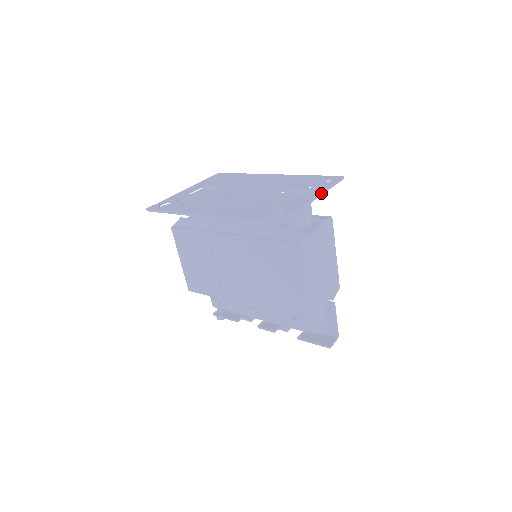
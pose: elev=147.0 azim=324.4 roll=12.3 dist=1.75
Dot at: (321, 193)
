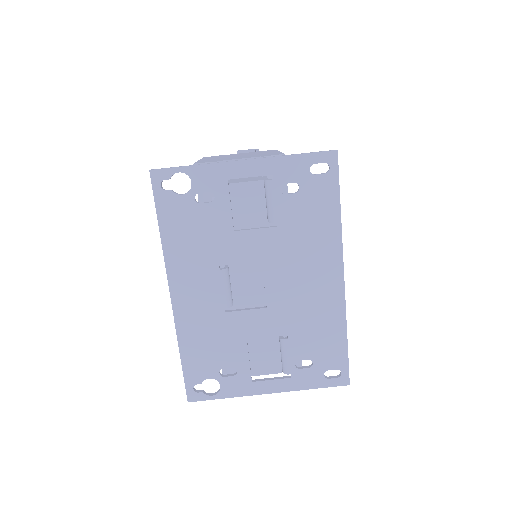
Dot at: (286, 391)
